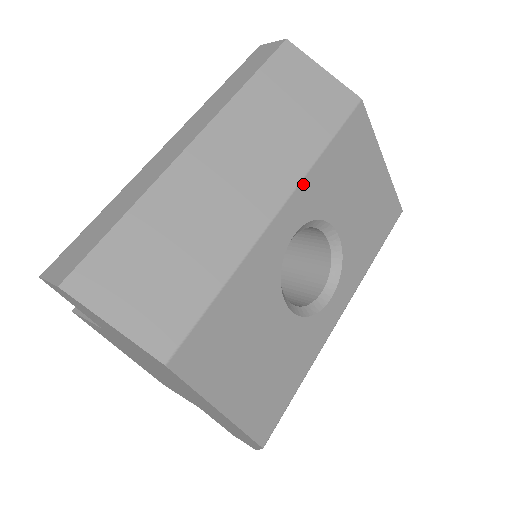
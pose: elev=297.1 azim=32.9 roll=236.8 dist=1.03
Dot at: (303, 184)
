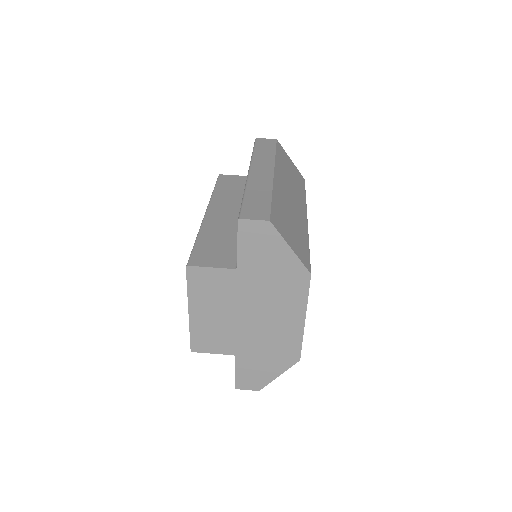
Dot at: occluded
